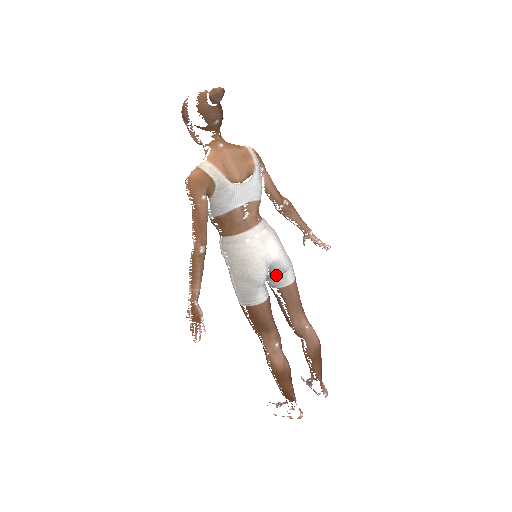
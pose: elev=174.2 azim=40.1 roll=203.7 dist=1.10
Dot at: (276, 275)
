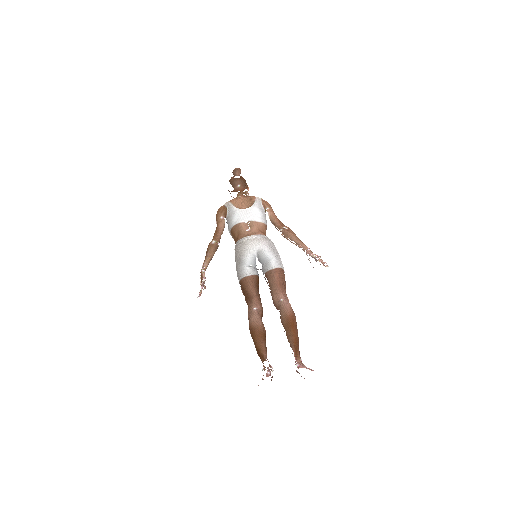
Dot at: (264, 264)
